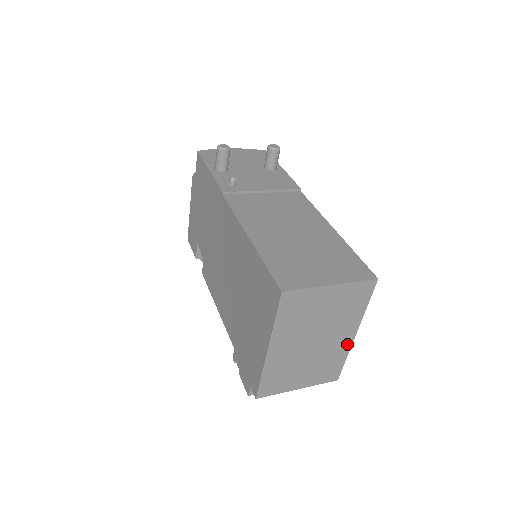
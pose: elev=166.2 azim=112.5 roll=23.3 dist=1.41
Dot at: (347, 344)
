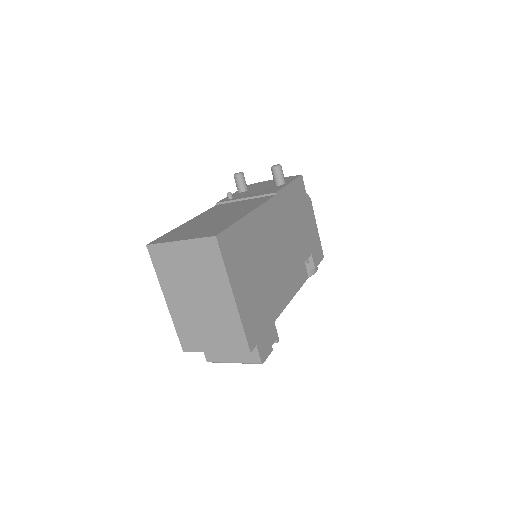
Dot at: (232, 307)
